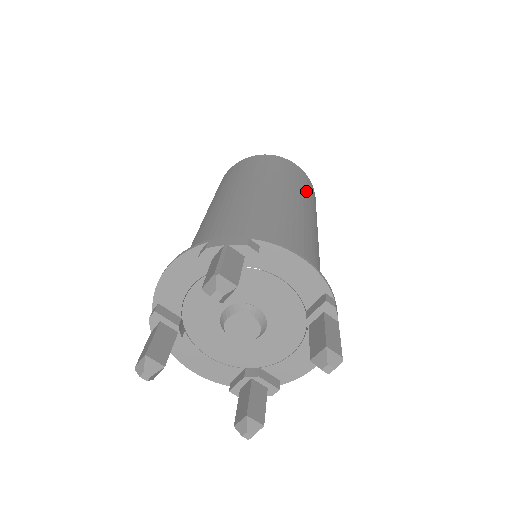
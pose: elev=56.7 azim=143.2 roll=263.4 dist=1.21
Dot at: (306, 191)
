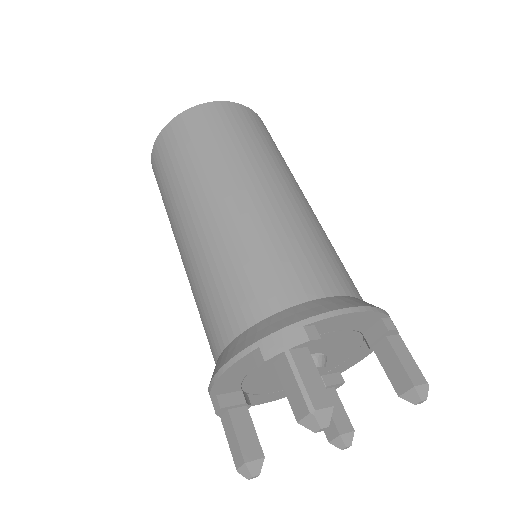
Dot at: (268, 145)
